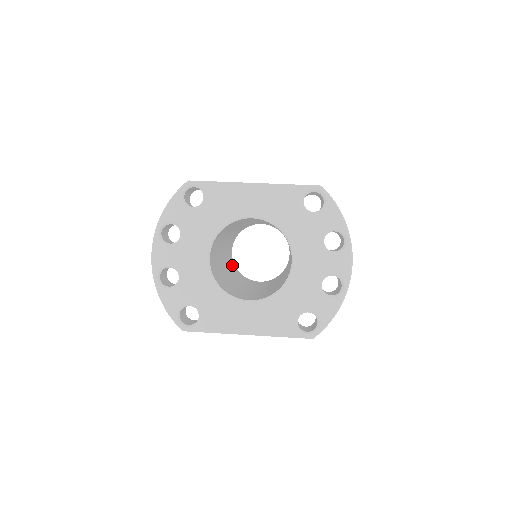
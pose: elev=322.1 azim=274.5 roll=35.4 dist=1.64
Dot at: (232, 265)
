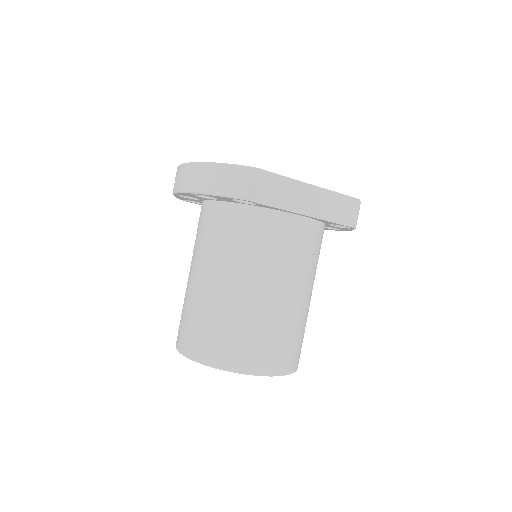
Dot at: occluded
